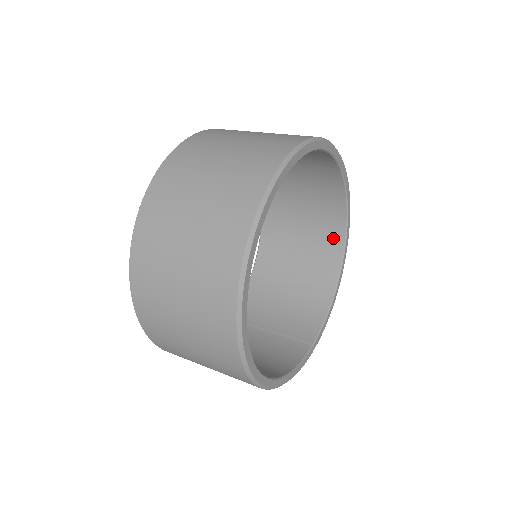
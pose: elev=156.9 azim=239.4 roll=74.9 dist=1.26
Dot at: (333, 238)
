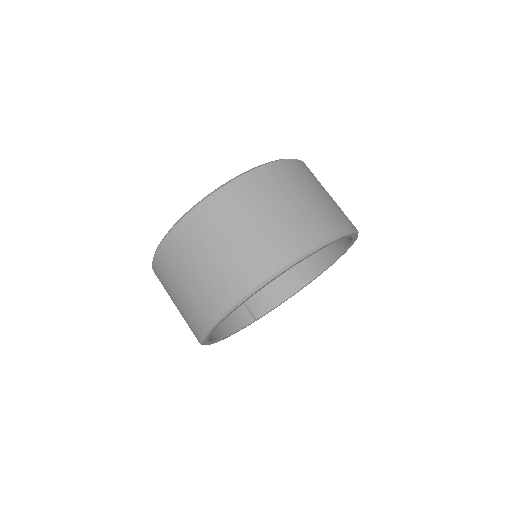
Dot at: (319, 261)
